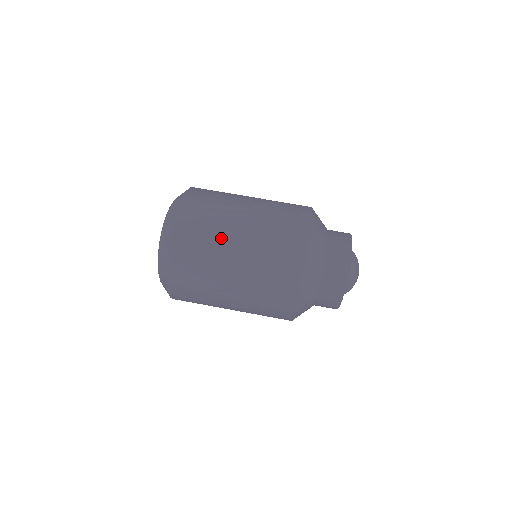
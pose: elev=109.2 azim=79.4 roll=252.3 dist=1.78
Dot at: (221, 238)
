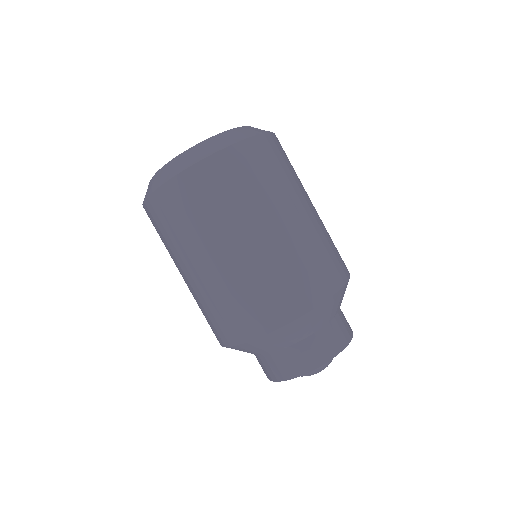
Dot at: (236, 220)
